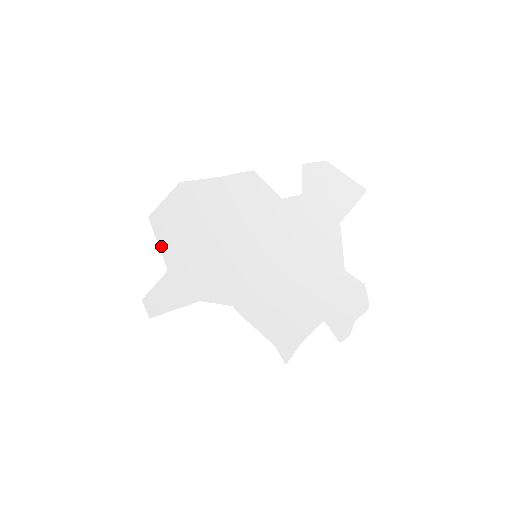
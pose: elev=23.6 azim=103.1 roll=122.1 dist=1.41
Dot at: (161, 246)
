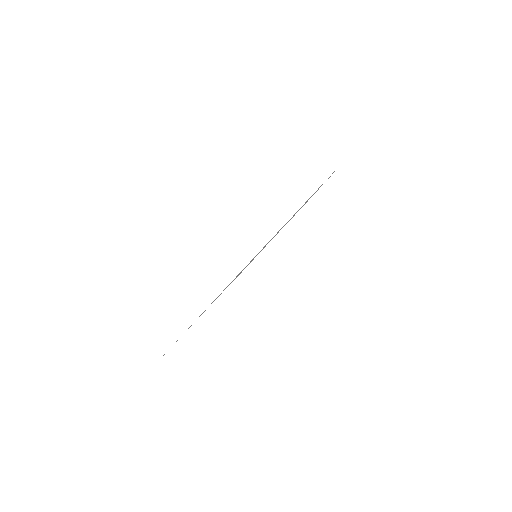
Dot at: occluded
